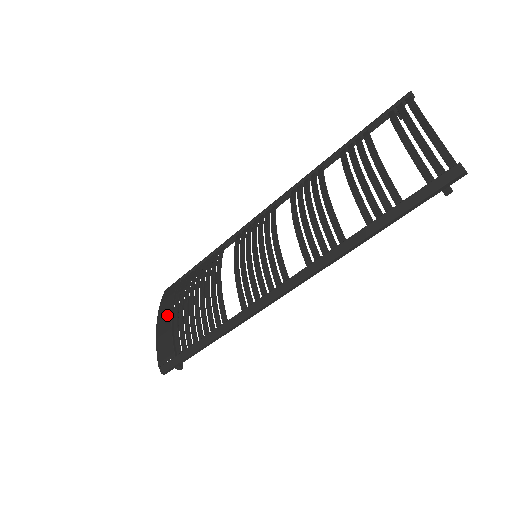
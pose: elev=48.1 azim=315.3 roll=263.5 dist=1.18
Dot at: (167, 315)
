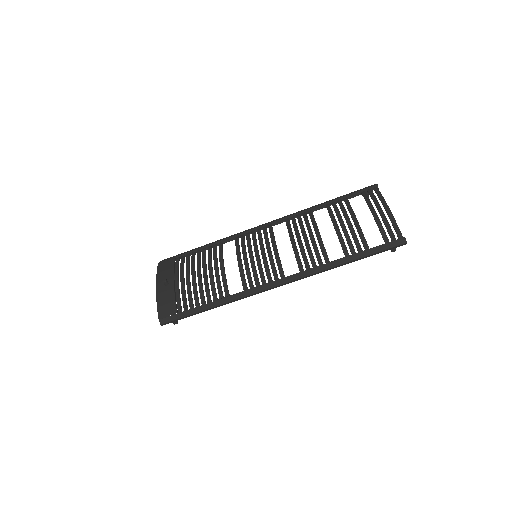
Dot at: (169, 282)
